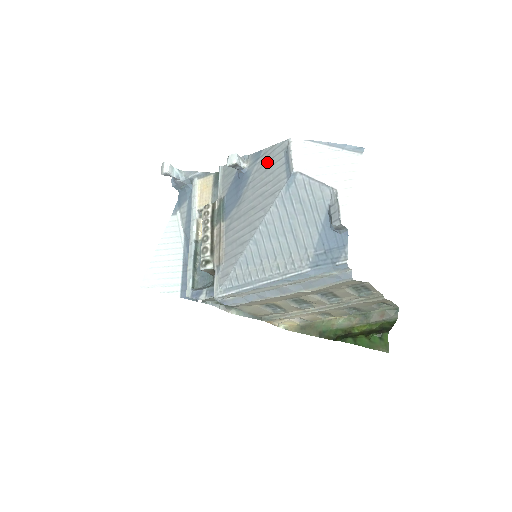
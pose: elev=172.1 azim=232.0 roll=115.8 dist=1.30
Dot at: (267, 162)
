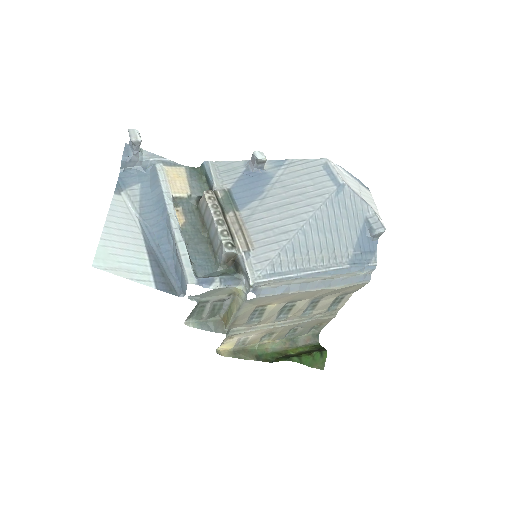
Dot at: (299, 170)
